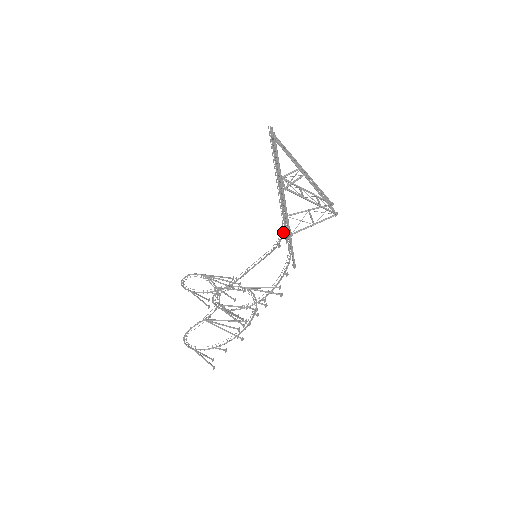
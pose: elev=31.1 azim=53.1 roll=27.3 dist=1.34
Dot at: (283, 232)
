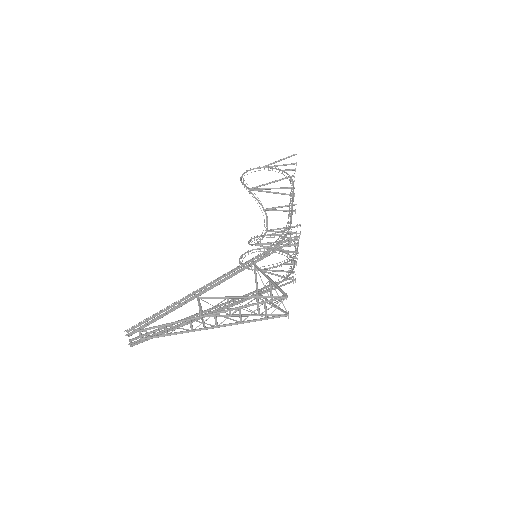
Dot at: (275, 246)
